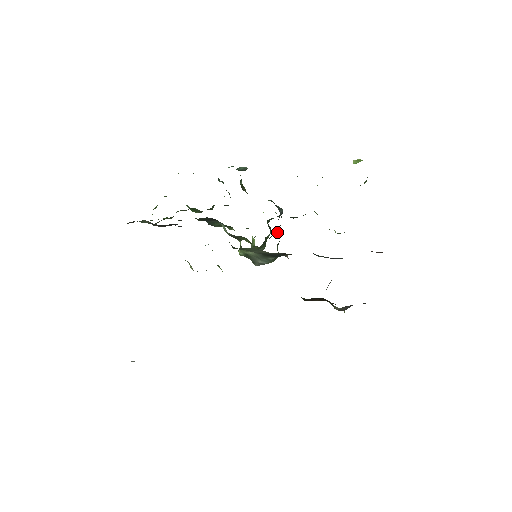
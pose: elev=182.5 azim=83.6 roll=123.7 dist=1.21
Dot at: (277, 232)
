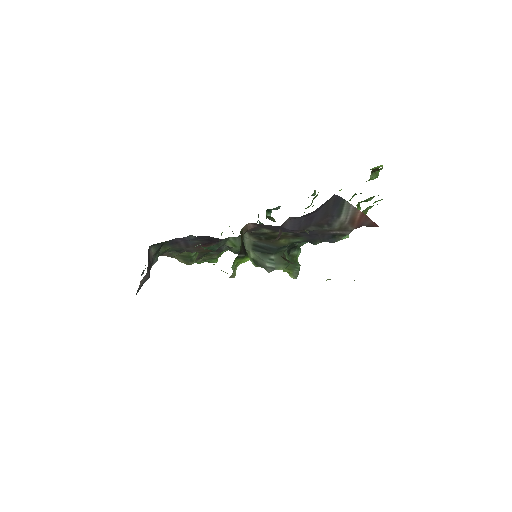
Dot at: (296, 244)
